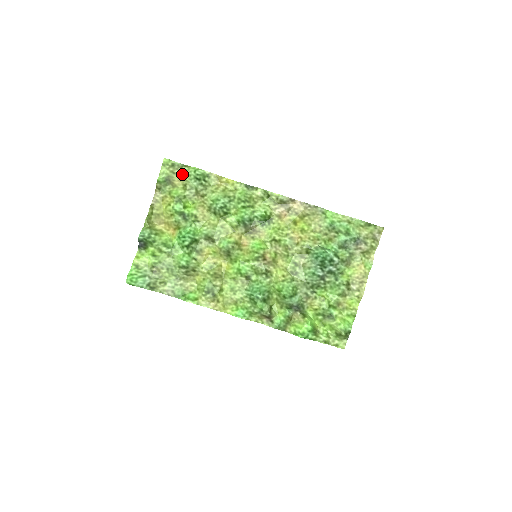
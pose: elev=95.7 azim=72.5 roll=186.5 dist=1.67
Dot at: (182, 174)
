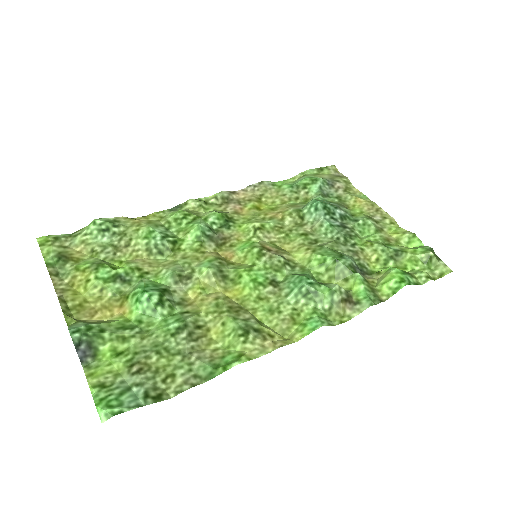
Dot at: (78, 241)
